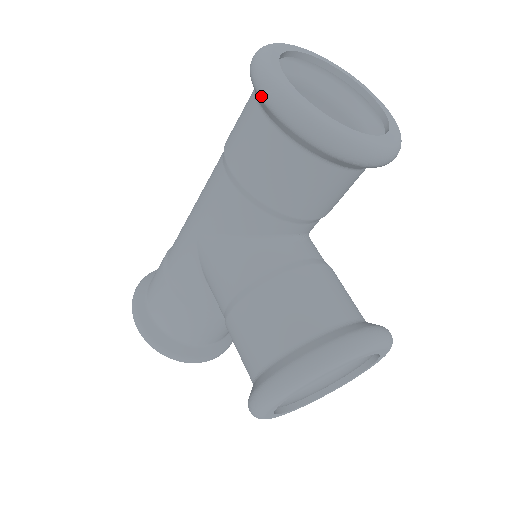
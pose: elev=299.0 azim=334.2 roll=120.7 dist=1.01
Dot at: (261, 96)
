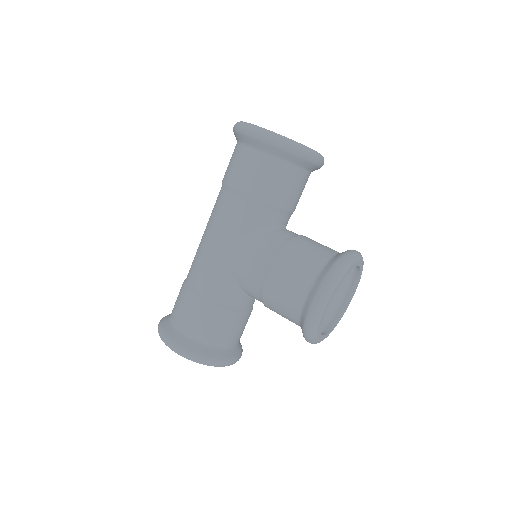
Dot at: (256, 138)
